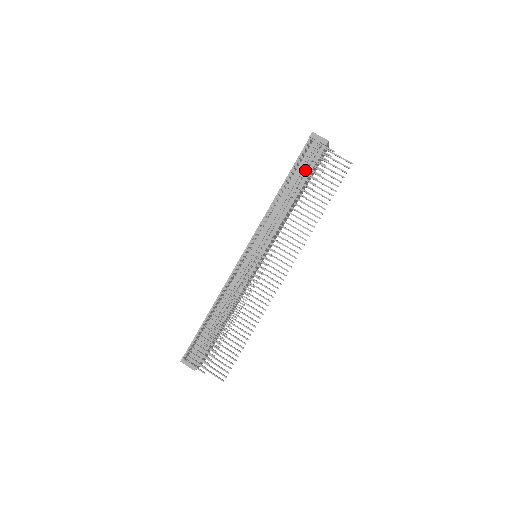
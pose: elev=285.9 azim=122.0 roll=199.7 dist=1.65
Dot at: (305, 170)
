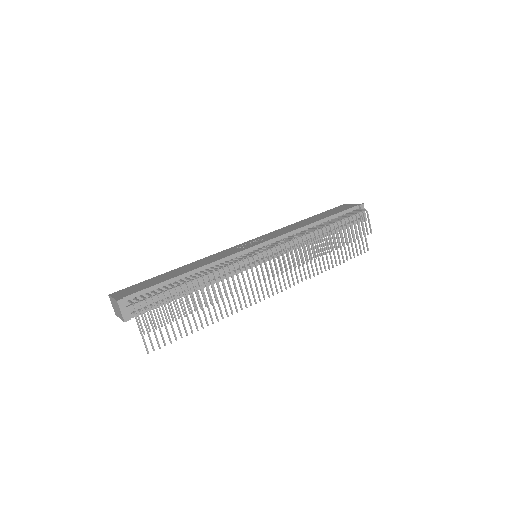
Dot at: (340, 225)
